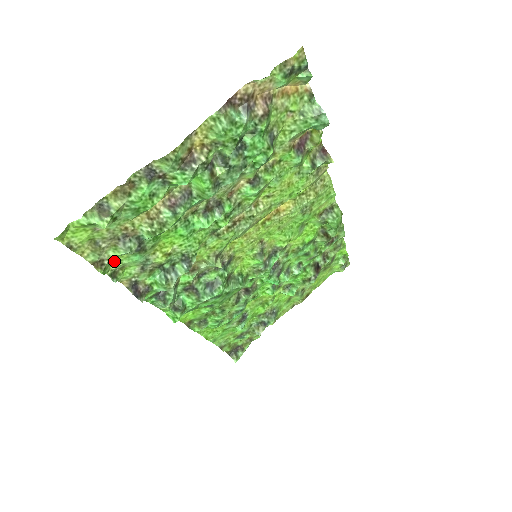
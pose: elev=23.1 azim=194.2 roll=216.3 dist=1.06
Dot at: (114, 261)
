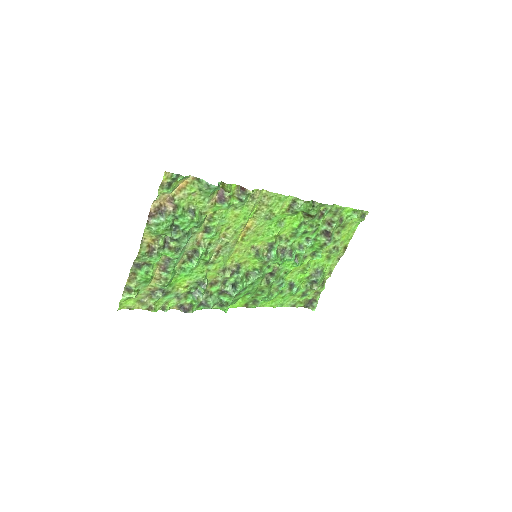
Dot at: (158, 303)
